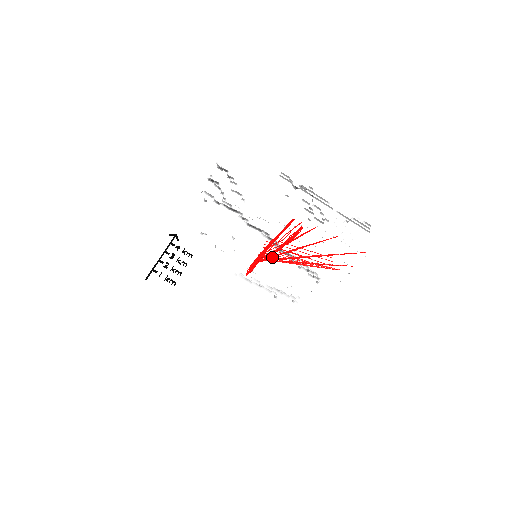
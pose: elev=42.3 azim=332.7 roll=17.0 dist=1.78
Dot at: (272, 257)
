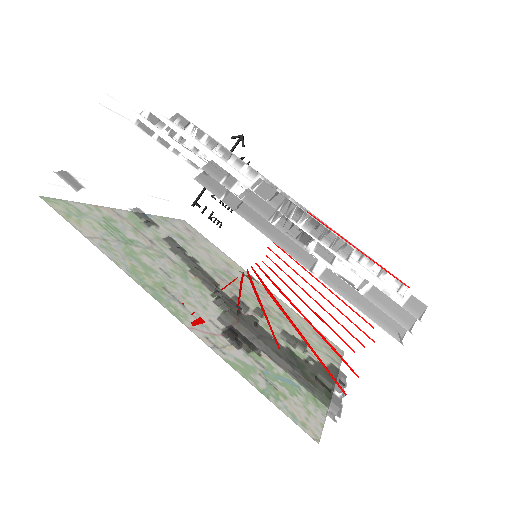
Dot at: (252, 284)
